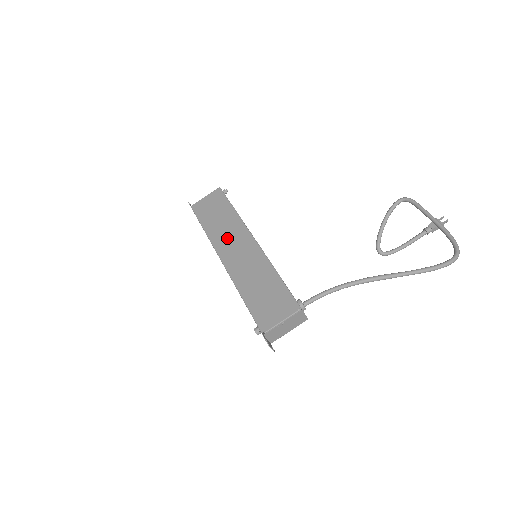
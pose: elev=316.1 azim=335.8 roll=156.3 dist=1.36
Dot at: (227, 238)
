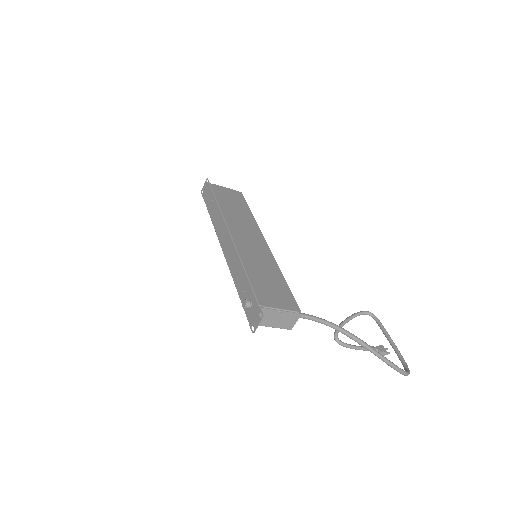
Dot at: (240, 224)
